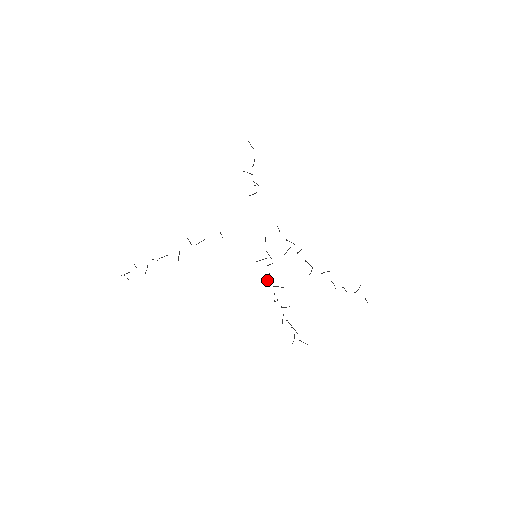
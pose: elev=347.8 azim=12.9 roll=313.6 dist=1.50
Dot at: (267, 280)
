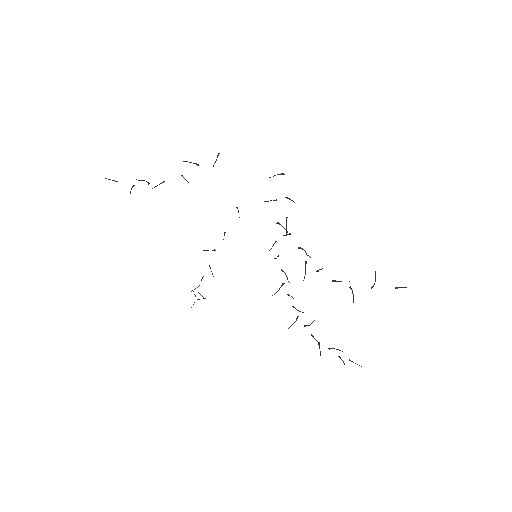
Dot at: (279, 288)
